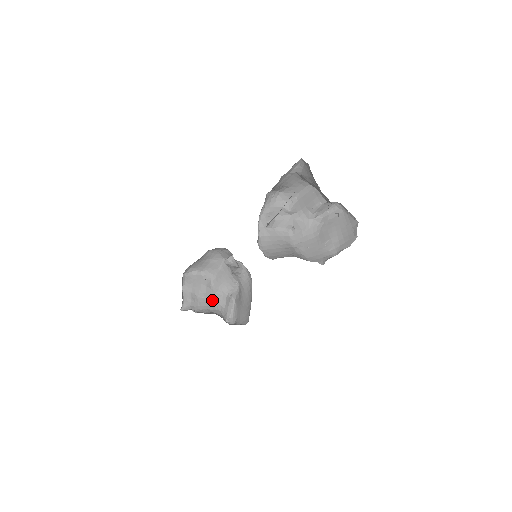
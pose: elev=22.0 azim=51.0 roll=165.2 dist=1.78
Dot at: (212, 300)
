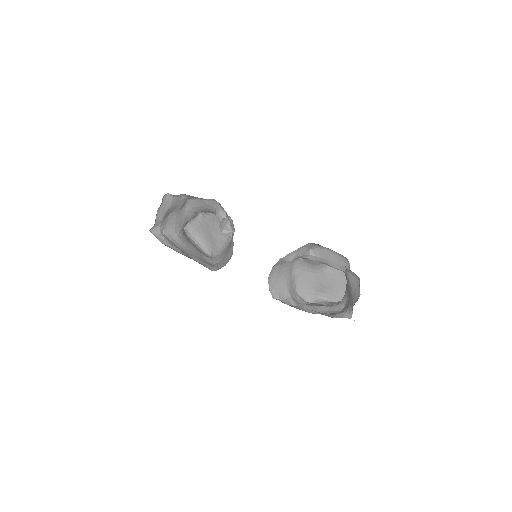
Dot at: (181, 218)
